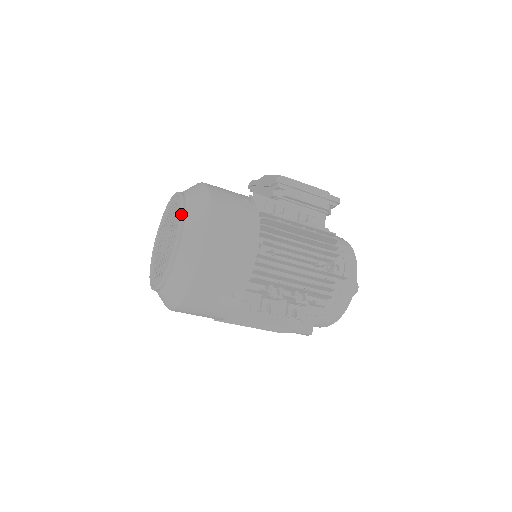
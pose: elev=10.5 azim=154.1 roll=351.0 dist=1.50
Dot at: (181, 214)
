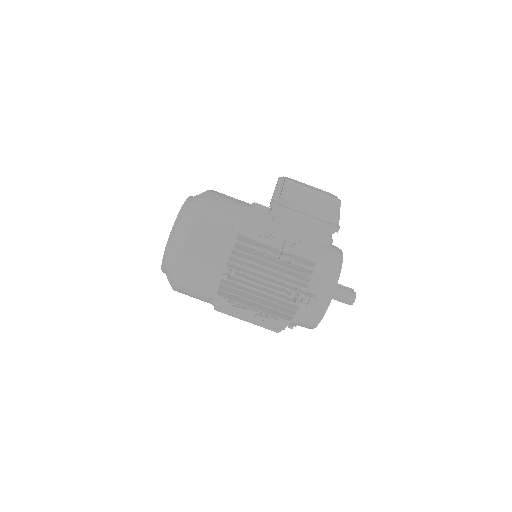
Dot at: (170, 232)
